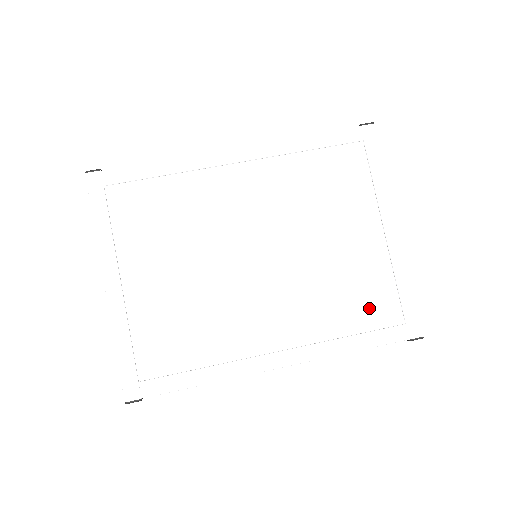
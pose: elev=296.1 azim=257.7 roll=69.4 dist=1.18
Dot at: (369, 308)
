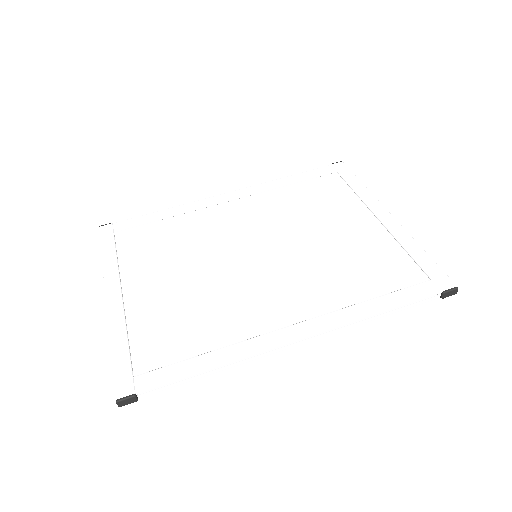
Dot at: (385, 276)
